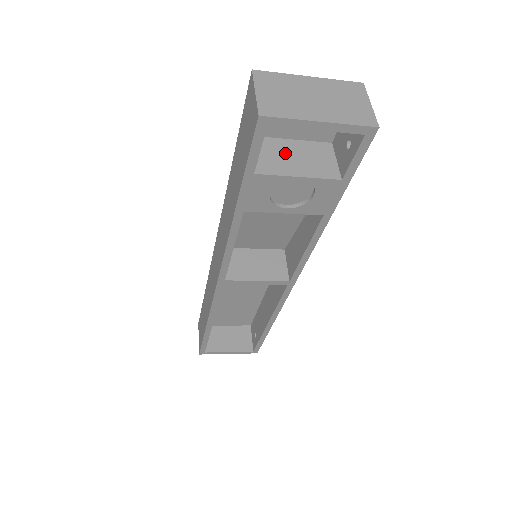
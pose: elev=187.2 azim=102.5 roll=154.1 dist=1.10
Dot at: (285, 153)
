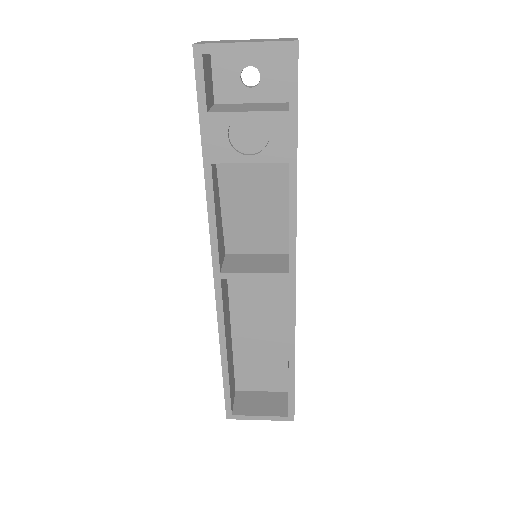
Dot at: (241, 106)
